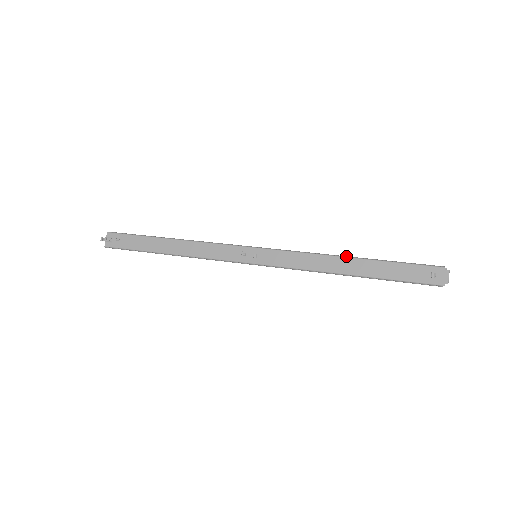
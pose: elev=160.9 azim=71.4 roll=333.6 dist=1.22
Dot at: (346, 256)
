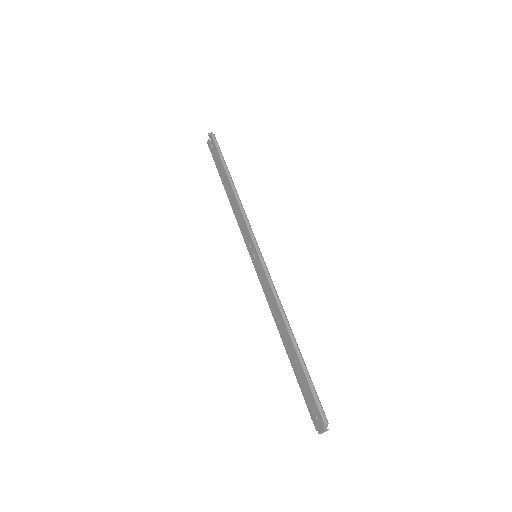
Dot at: (289, 329)
